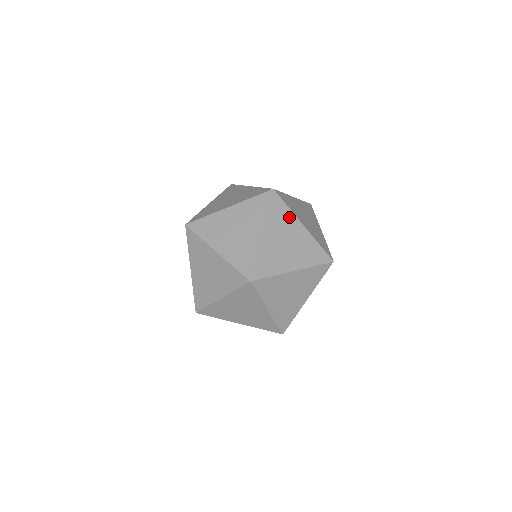
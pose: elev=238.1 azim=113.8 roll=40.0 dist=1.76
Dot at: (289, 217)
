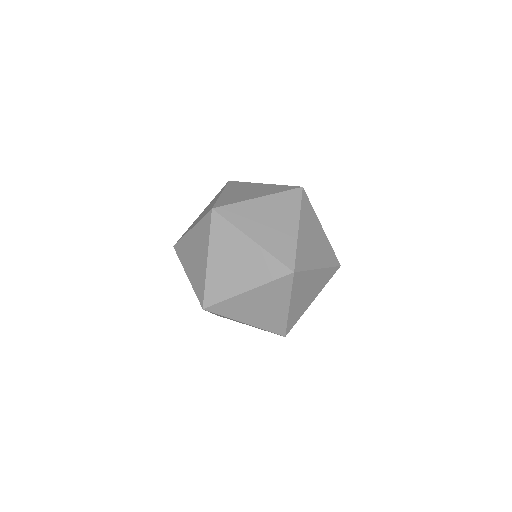
Dot at: (284, 295)
